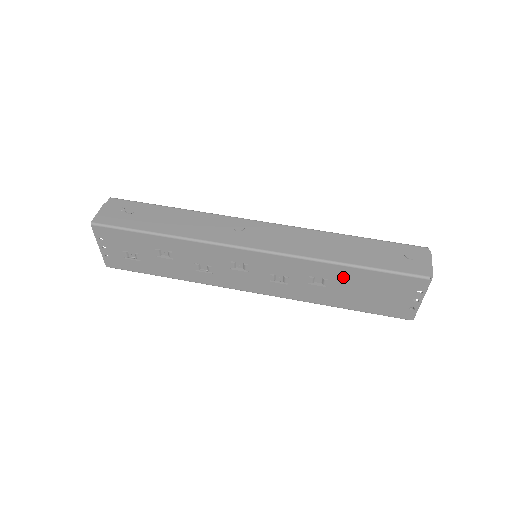
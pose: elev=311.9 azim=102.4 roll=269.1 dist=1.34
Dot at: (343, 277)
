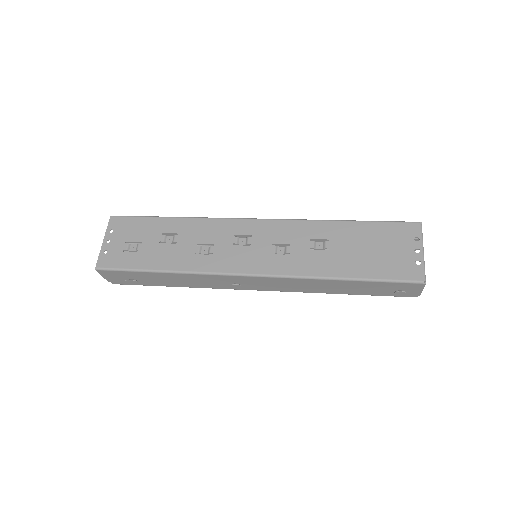
Dot at: (342, 234)
